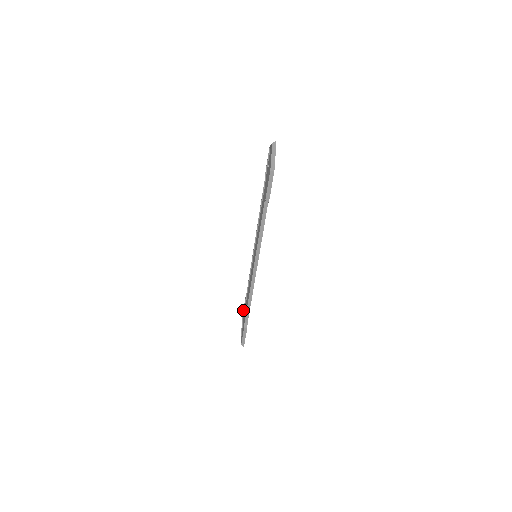
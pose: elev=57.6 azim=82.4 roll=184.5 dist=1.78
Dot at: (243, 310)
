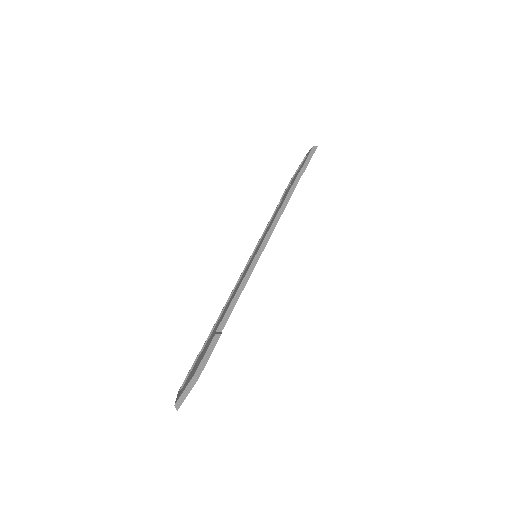
Dot at: occluded
